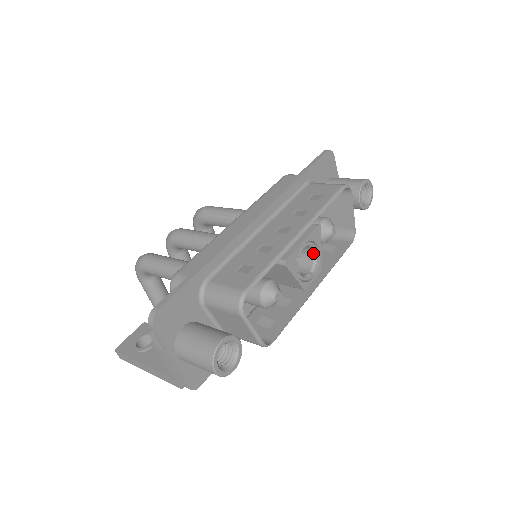
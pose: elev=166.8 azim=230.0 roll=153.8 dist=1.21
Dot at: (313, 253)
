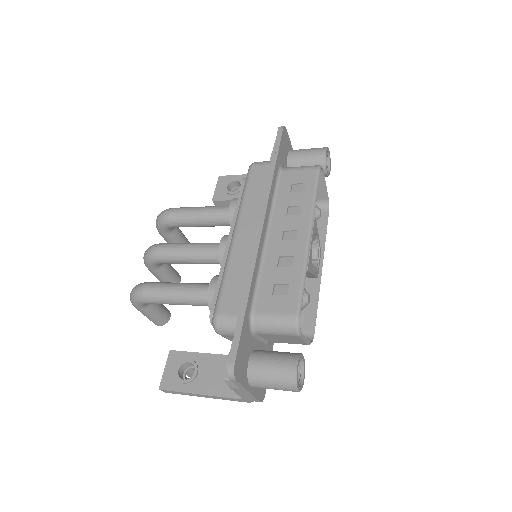
Dot at: (314, 242)
